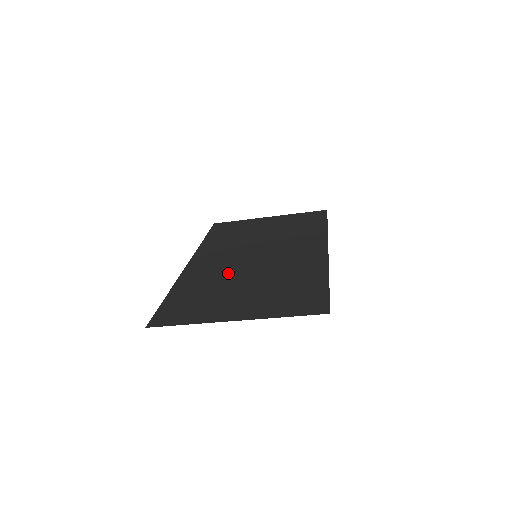
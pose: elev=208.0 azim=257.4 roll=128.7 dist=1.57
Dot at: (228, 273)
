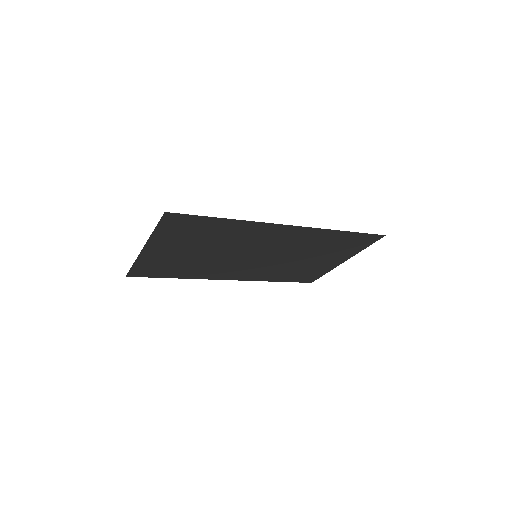
Dot at: (218, 262)
